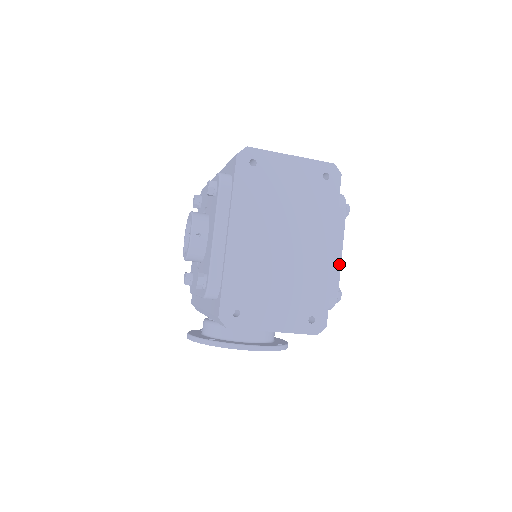
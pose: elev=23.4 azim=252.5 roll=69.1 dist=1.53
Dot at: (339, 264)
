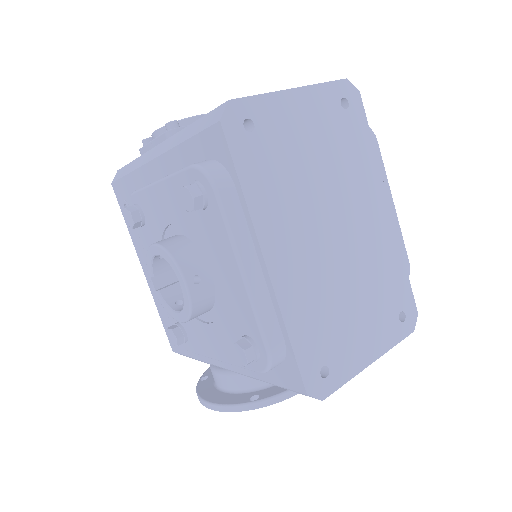
Dot at: (397, 223)
